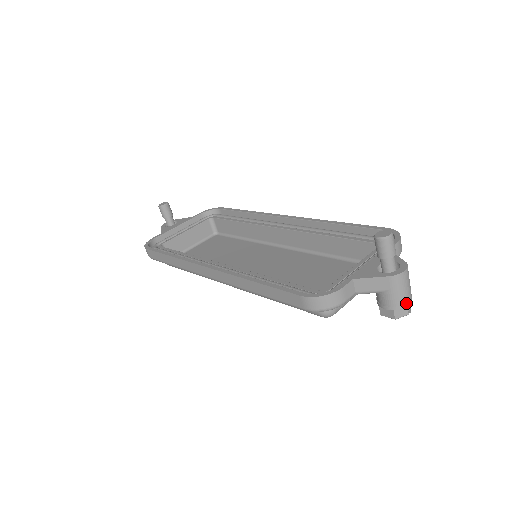
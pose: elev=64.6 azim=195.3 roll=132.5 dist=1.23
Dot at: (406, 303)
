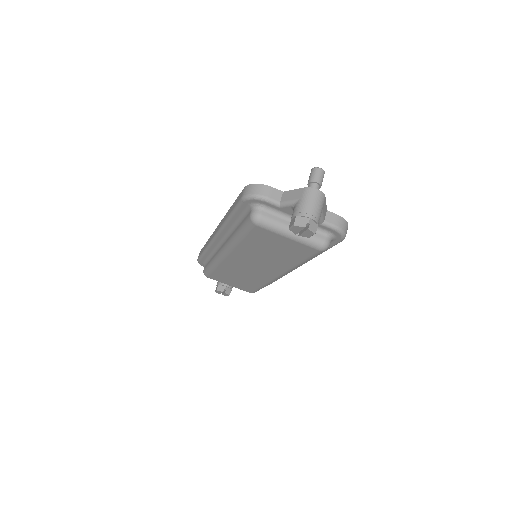
Dot at: (308, 214)
